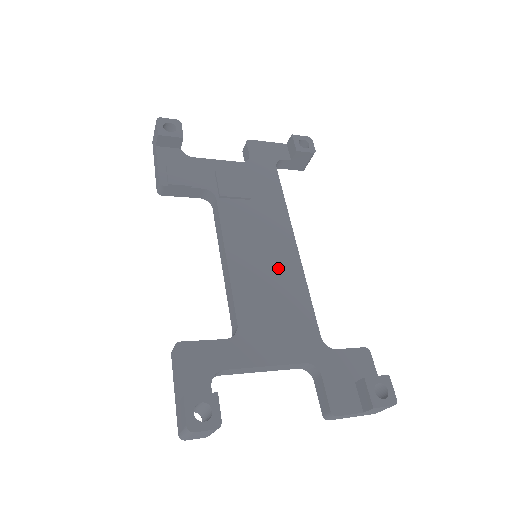
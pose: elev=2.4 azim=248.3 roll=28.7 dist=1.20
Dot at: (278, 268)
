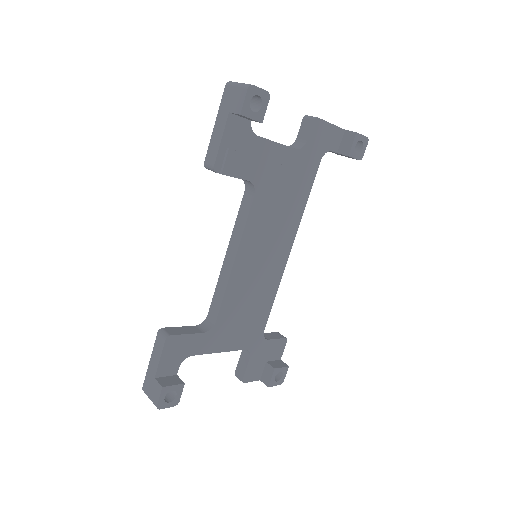
Dot at: (267, 273)
